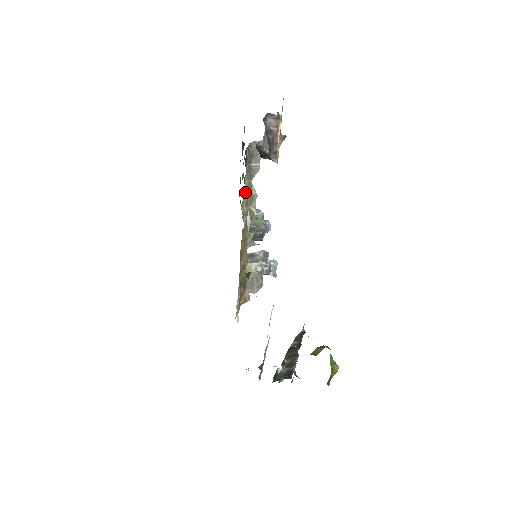
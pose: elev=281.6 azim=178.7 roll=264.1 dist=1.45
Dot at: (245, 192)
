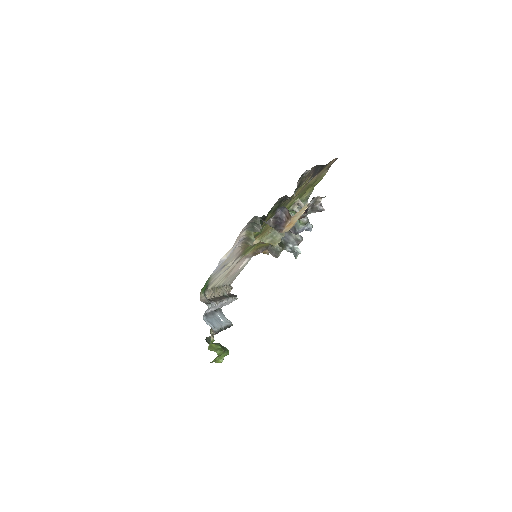
Dot at: (242, 236)
